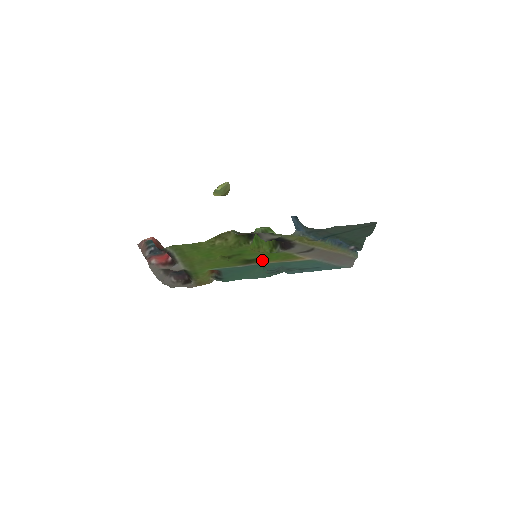
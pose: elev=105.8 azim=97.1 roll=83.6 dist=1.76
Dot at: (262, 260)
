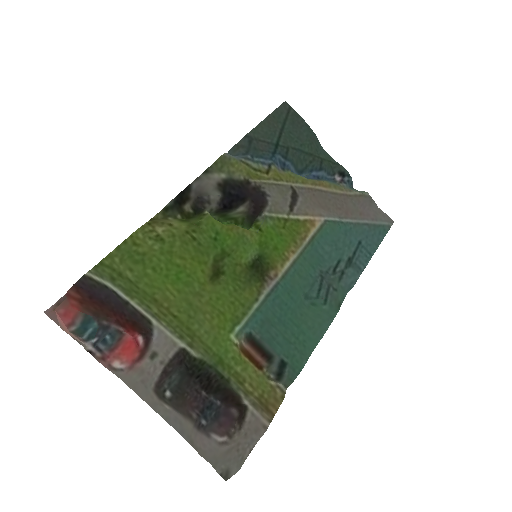
Dot at: (272, 258)
